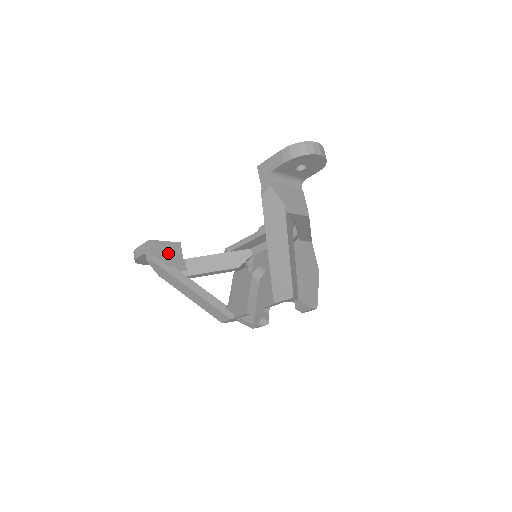
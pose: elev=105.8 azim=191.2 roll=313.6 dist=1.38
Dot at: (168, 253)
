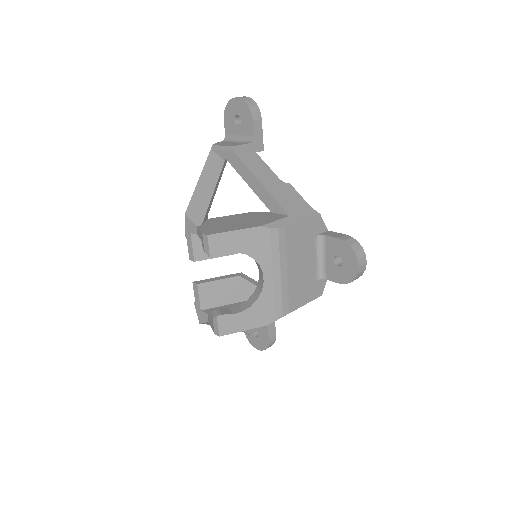
Dot at: occluded
